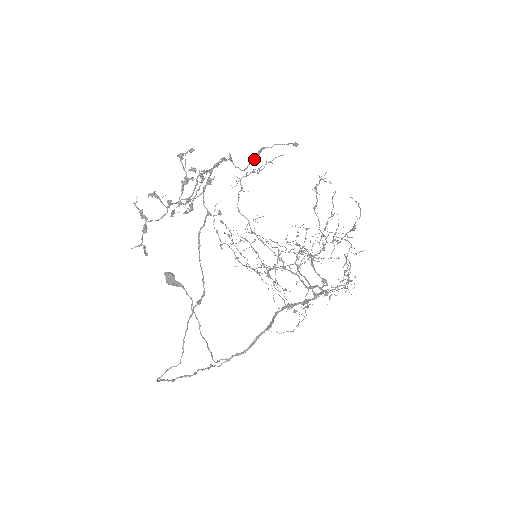
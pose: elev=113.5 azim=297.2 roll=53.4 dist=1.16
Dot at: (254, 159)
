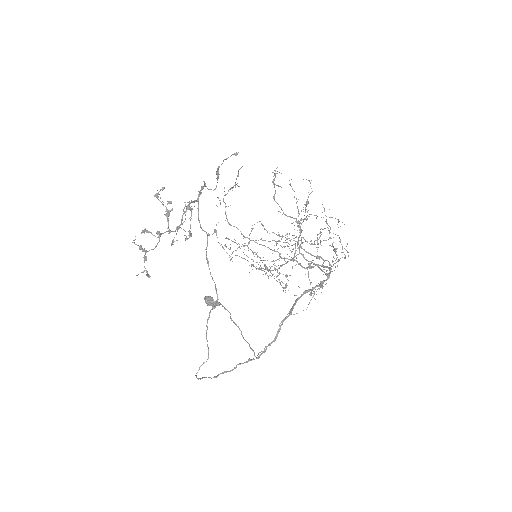
Dot at: (218, 178)
